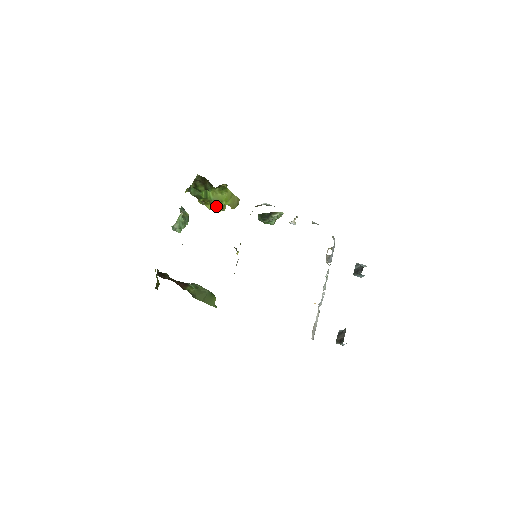
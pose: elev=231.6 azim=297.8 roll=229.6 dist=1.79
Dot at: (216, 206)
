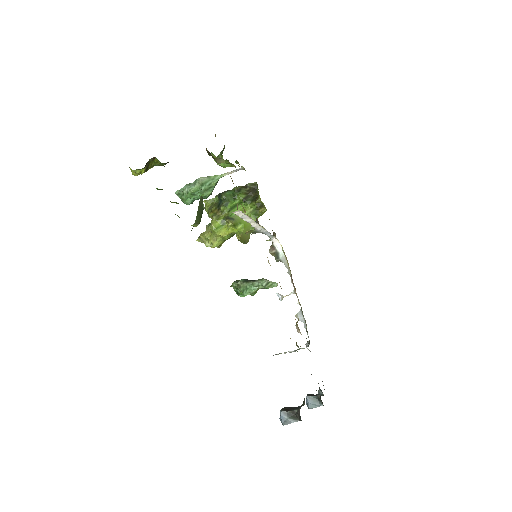
Dot at: (231, 221)
